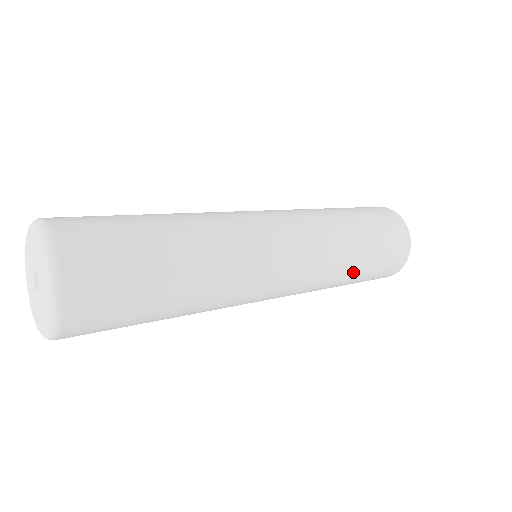
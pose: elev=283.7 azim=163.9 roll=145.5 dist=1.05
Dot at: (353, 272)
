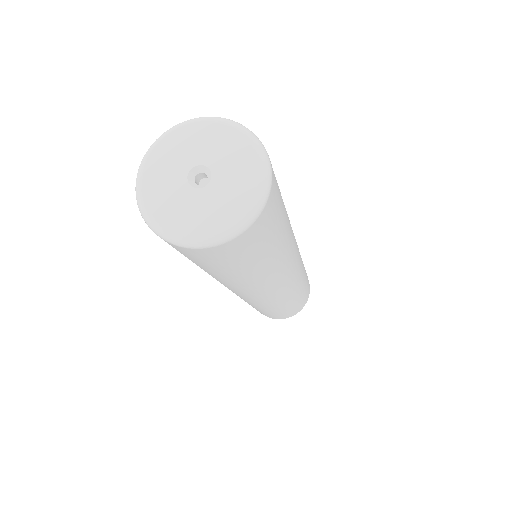
Dot at: occluded
